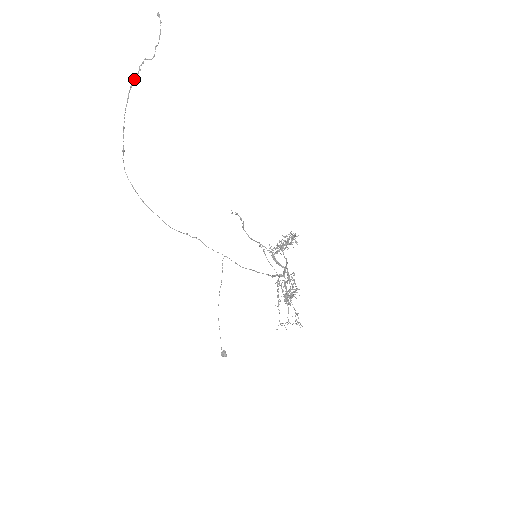
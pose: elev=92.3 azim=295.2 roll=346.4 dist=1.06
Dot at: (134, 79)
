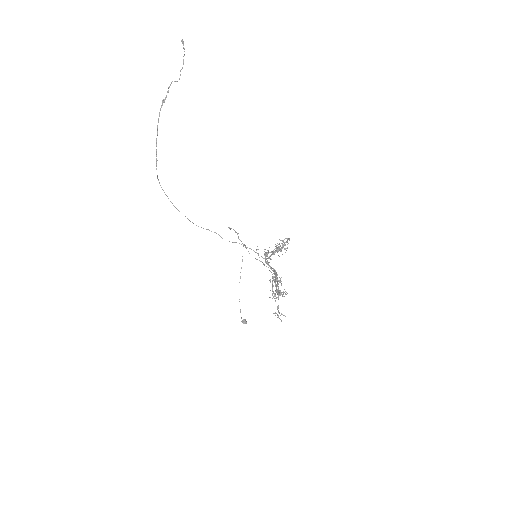
Dot at: (163, 100)
